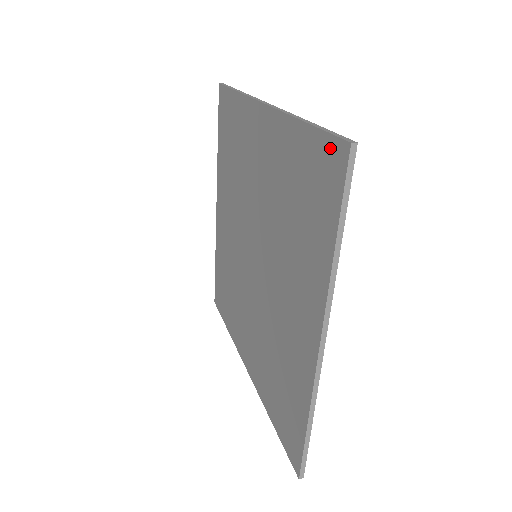
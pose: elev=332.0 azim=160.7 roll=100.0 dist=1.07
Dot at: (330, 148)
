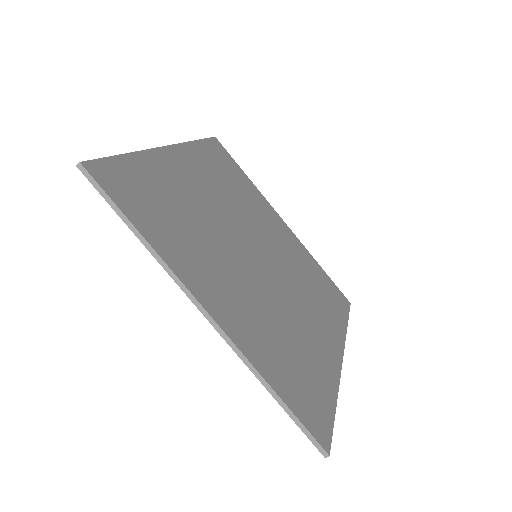
Dot at: (102, 171)
